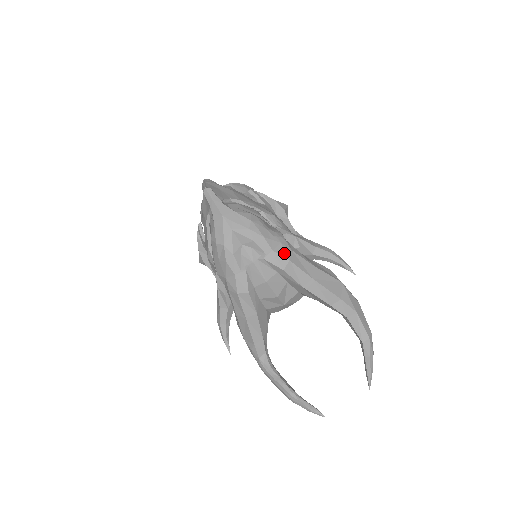
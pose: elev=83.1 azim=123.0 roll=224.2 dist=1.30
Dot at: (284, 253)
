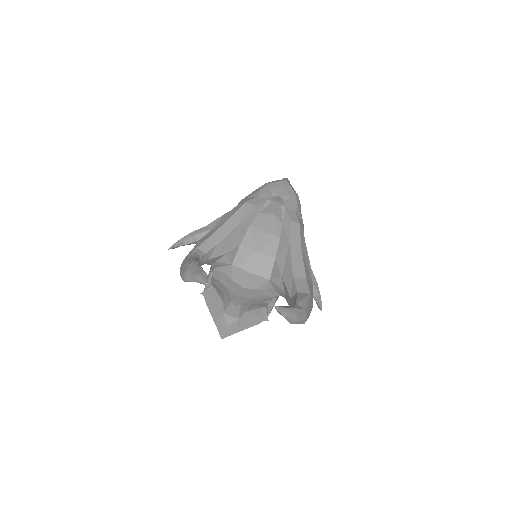
Dot at: (300, 221)
